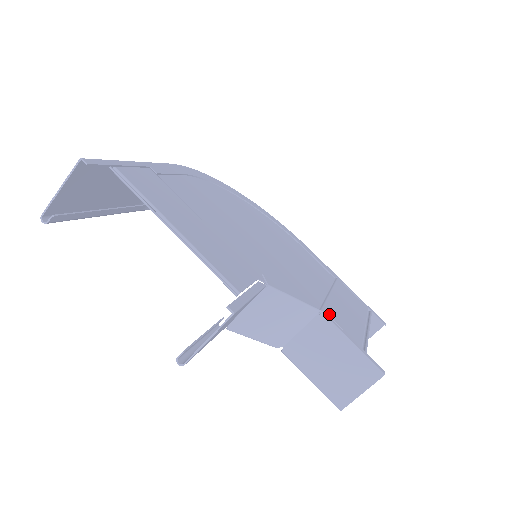
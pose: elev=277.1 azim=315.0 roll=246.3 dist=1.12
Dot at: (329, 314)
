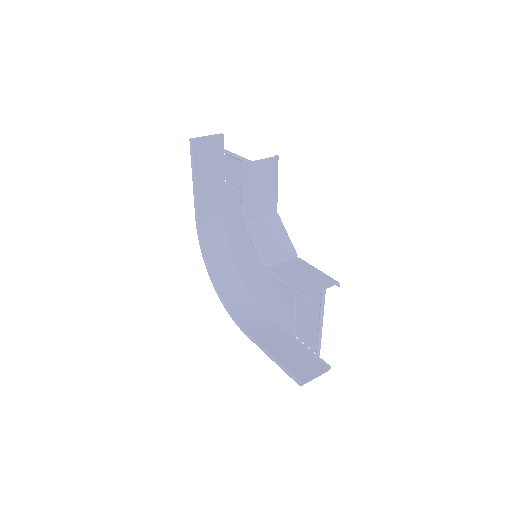
Dot at: occluded
